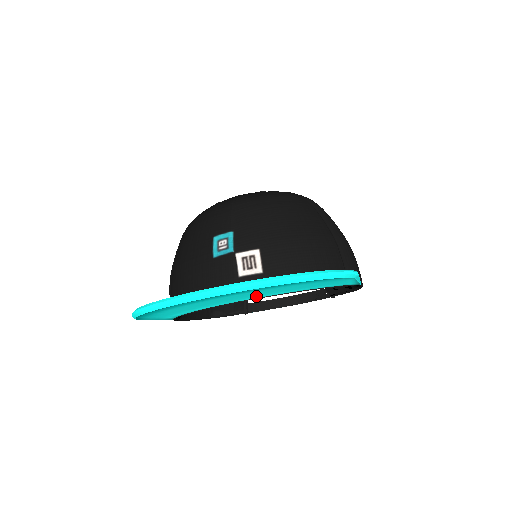
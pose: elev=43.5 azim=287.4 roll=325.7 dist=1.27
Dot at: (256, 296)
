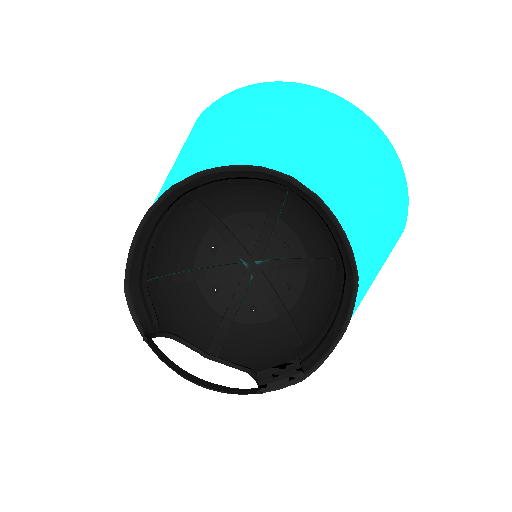
Dot at: (321, 173)
